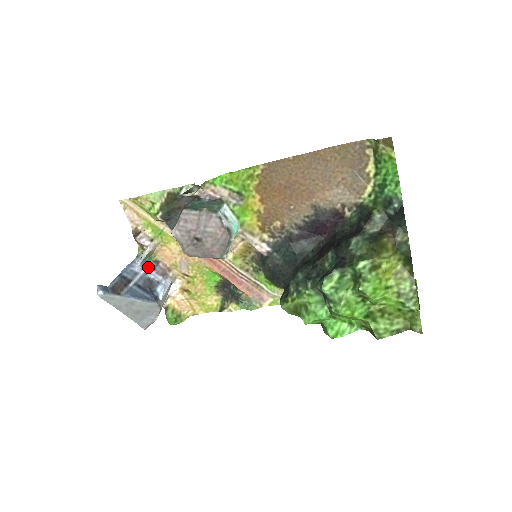
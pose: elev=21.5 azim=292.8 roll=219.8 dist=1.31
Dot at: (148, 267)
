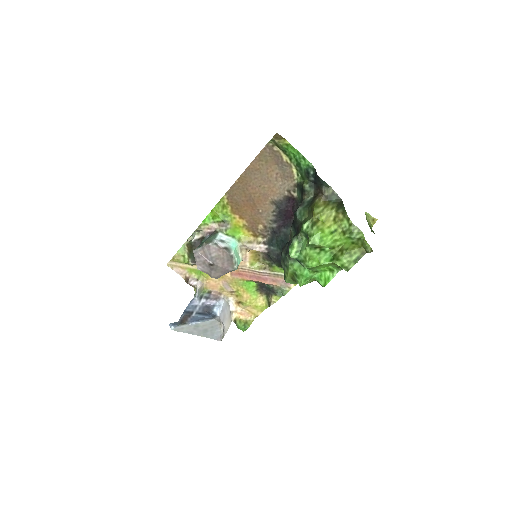
Dot at: (204, 298)
